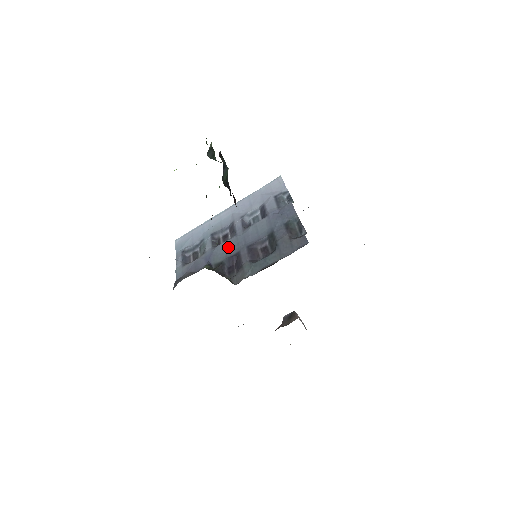
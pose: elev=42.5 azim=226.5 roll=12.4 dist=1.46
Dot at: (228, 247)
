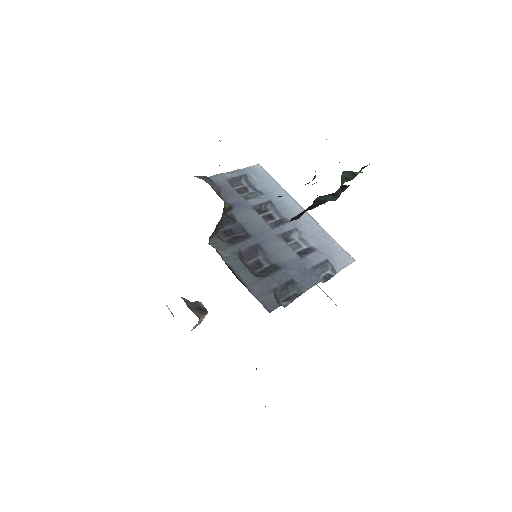
Dot at: (256, 223)
